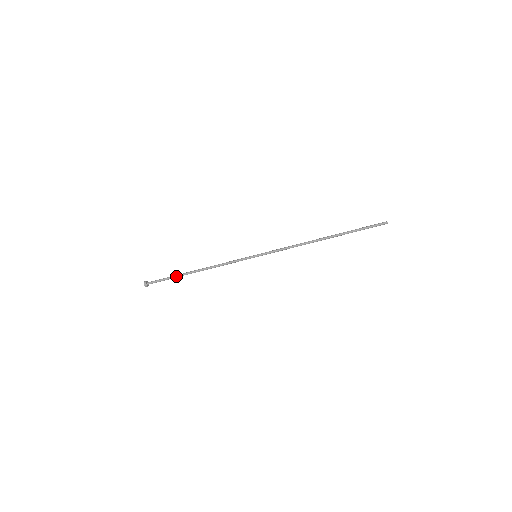
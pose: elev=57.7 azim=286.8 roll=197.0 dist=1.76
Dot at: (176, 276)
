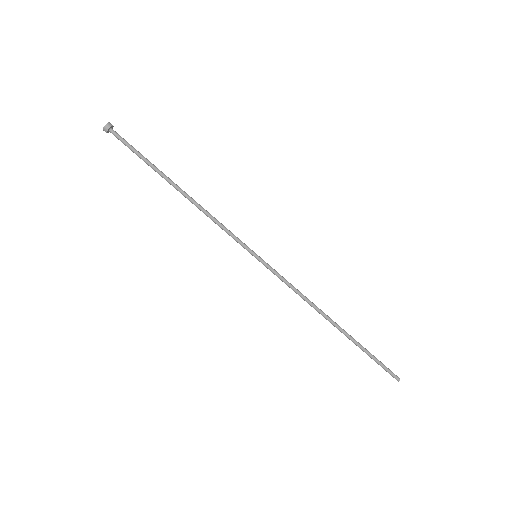
Dot at: (153, 164)
